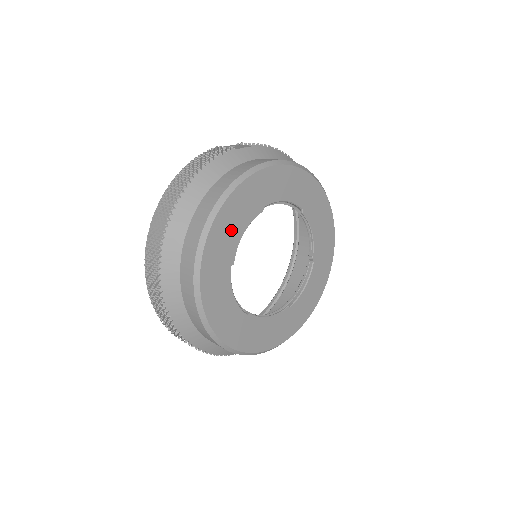
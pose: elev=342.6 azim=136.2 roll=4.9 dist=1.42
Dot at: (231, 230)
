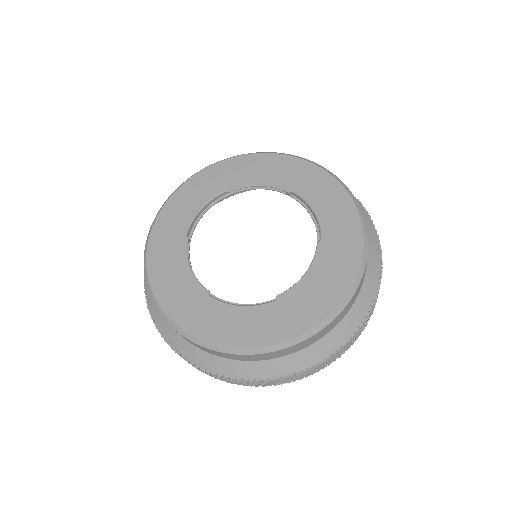
Dot at: (256, 172)
